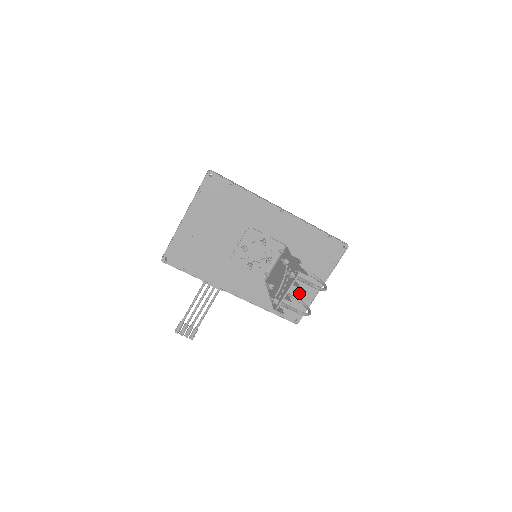
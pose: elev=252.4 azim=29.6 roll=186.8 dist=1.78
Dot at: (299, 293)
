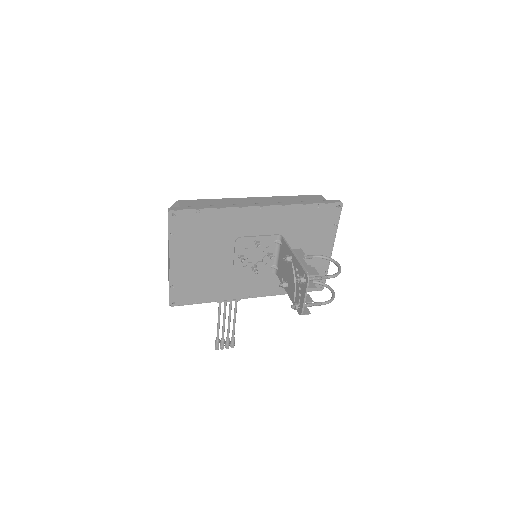
Dot at: (313, 265)
